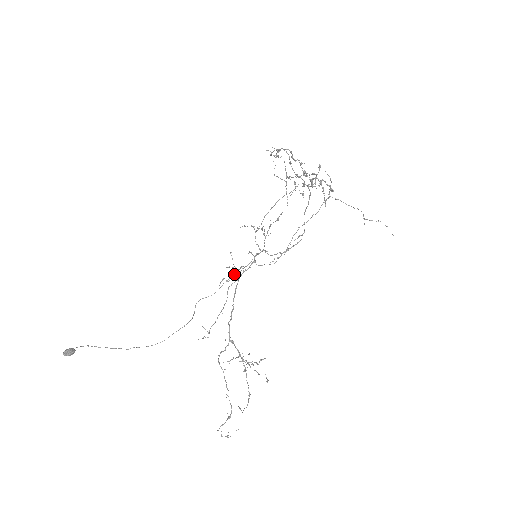
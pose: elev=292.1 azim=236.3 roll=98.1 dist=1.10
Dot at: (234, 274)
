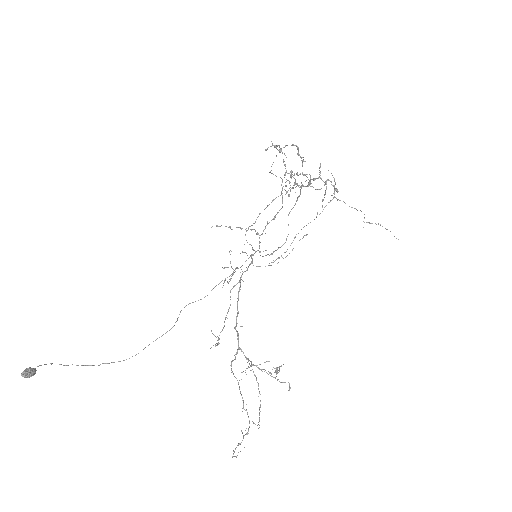
Dot at: (232, 275)
